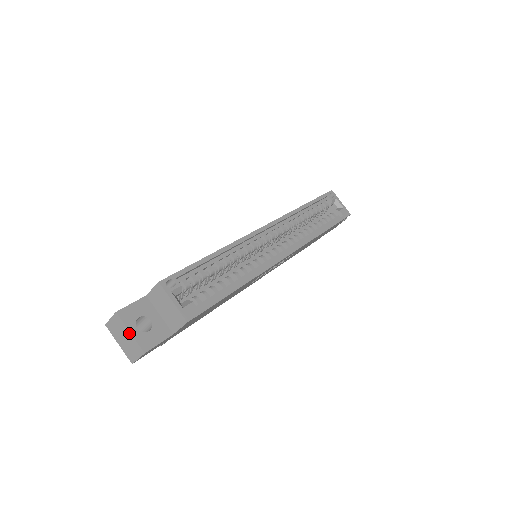
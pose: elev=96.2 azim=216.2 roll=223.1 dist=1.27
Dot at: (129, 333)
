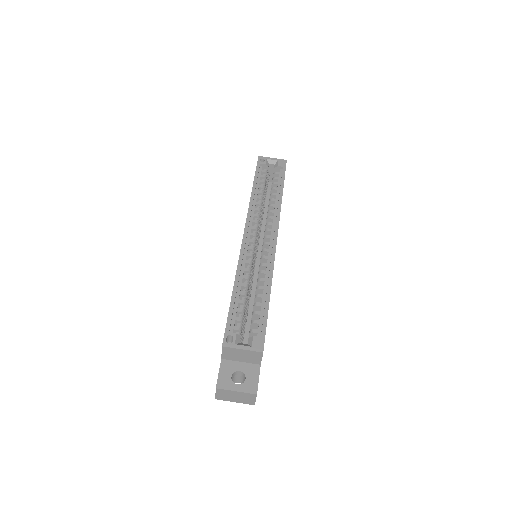
Dot at: (236, 392)
